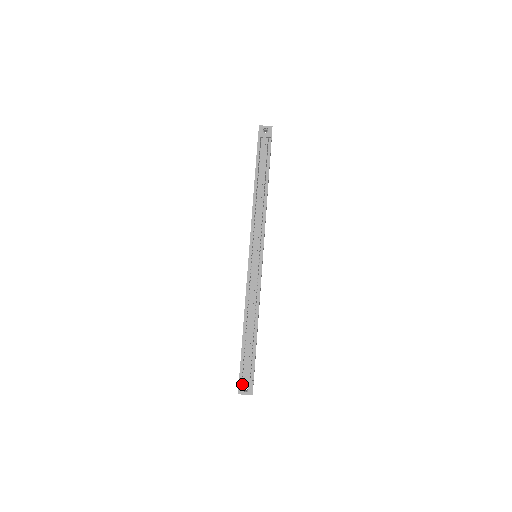
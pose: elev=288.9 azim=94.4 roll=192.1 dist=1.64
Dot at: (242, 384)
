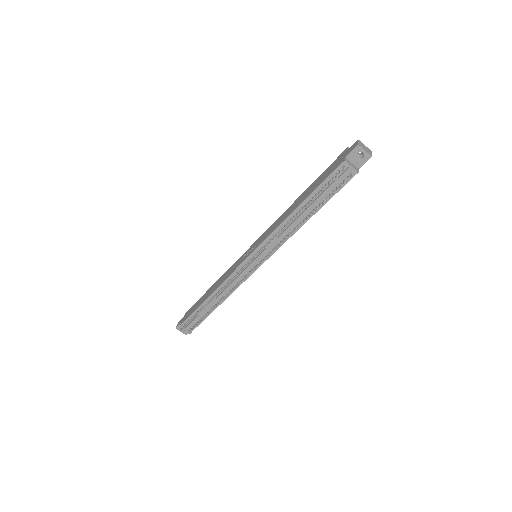
Dot at: occluded
